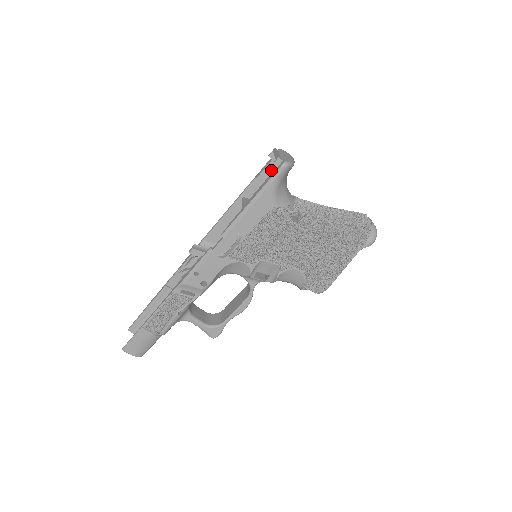
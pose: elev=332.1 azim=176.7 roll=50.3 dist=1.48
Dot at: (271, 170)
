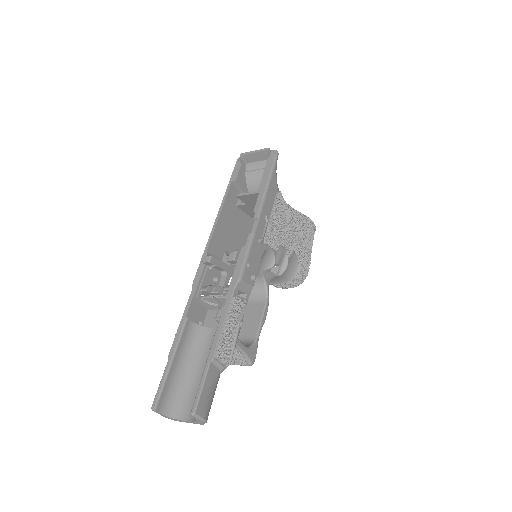
Dot at: (242, 173)
